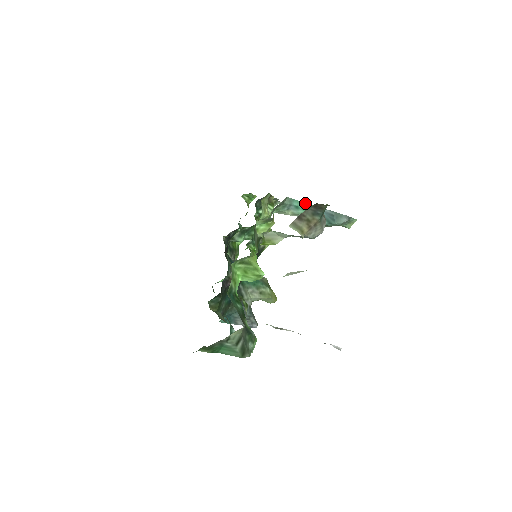
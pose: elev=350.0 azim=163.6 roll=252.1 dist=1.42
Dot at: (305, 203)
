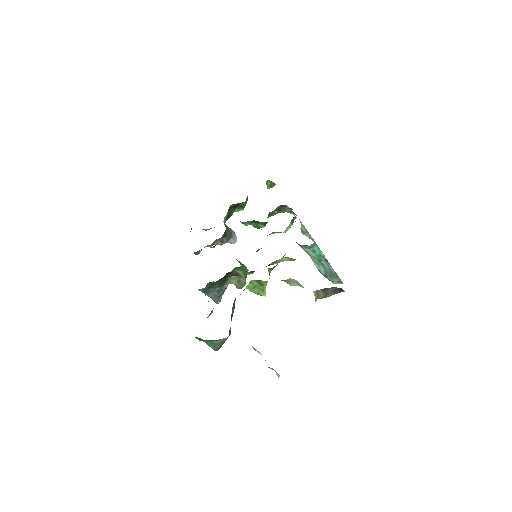
Dot at: (322, 253)
